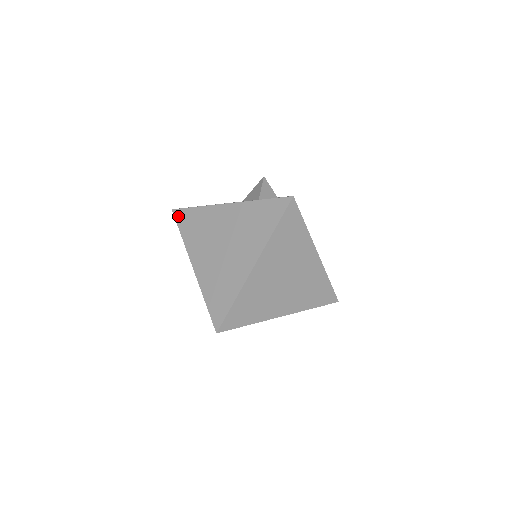
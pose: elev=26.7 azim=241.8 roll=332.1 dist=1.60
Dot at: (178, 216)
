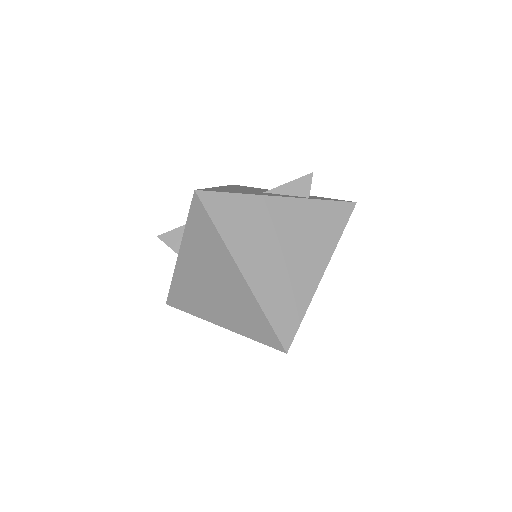
Dot at: (208, 201)
